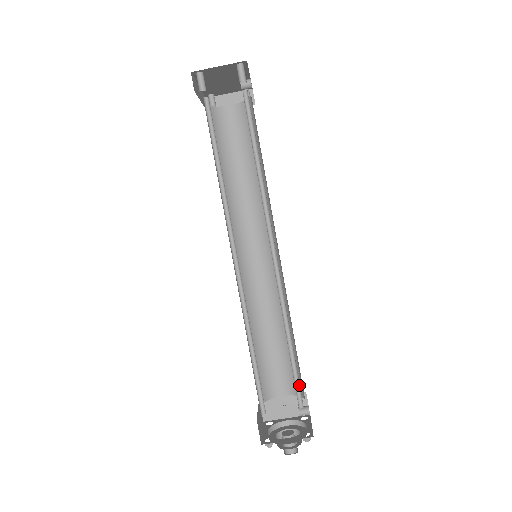
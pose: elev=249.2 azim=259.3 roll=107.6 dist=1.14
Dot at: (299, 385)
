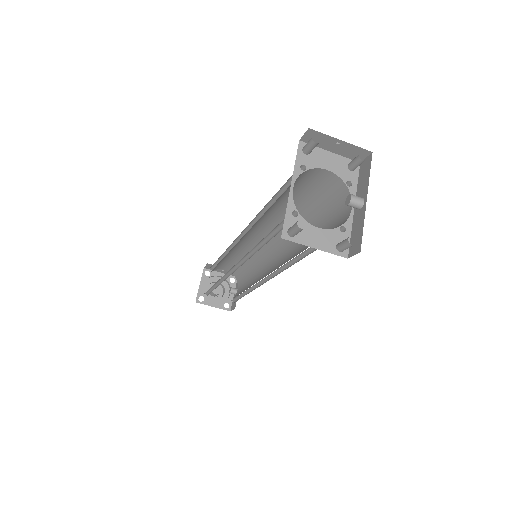
Dot at: (237, 299)
